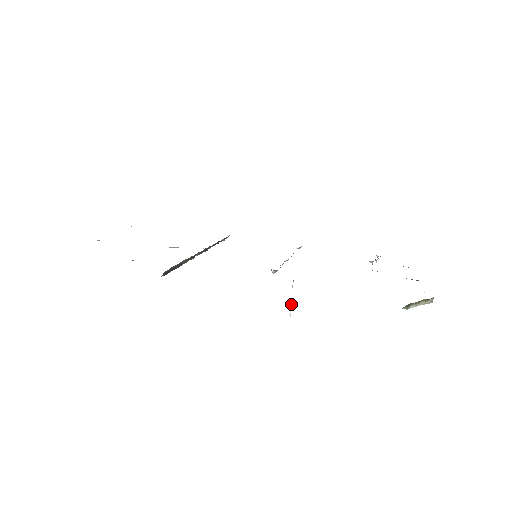
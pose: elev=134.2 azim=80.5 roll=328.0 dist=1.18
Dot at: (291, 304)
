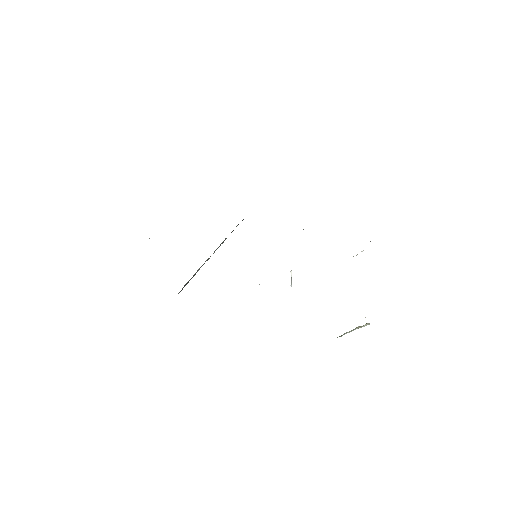
Dot at: (291, 280)
